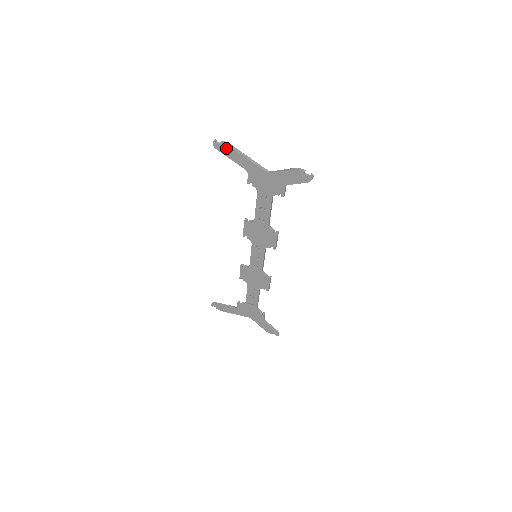
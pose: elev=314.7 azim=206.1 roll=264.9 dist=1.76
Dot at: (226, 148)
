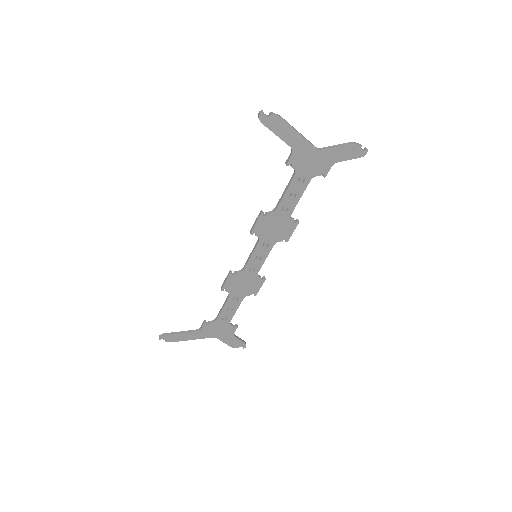
Dot at: (276, 121)
